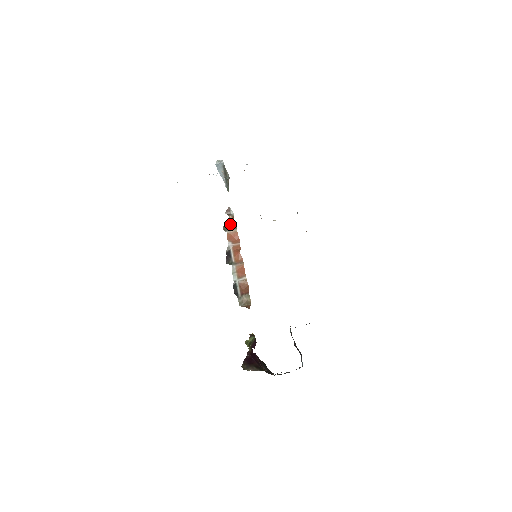
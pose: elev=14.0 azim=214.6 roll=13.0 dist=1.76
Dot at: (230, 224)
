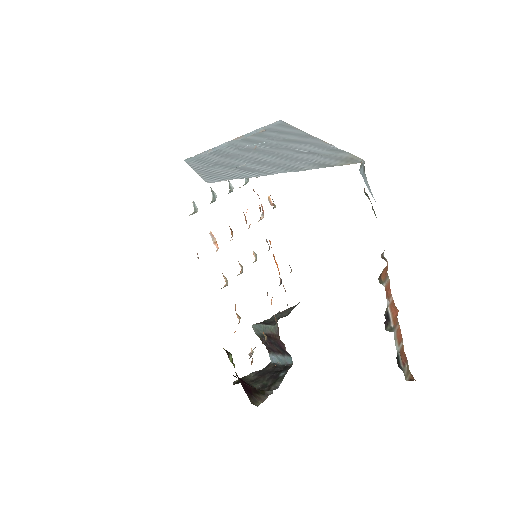
Dot at: (385, 272)
